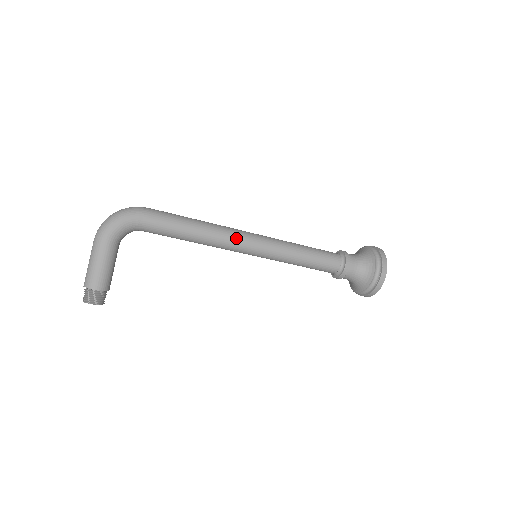
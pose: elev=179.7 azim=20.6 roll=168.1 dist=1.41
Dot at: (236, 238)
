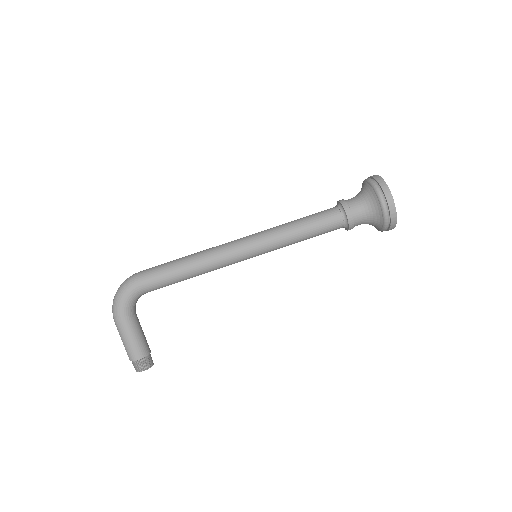
Dot at: (226, 255)
